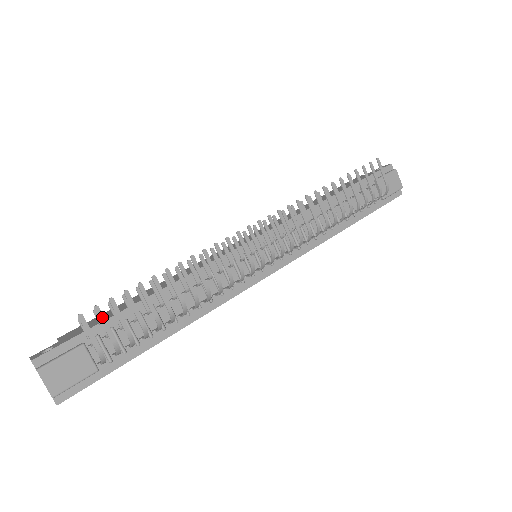
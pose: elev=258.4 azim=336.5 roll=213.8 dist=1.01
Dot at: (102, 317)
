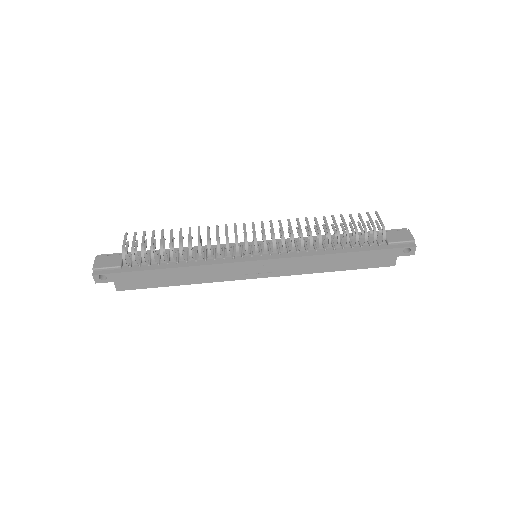
Dot at: (135, 236)
